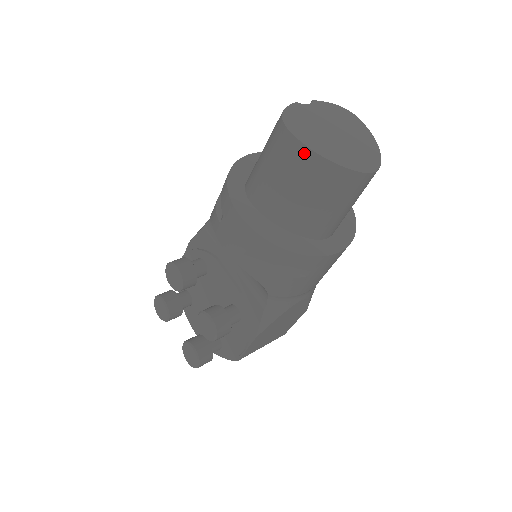
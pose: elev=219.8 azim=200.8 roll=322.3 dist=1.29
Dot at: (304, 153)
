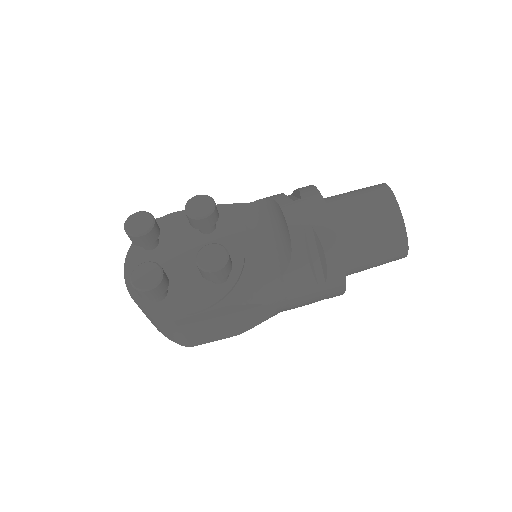
Dot at: (394, 207)
